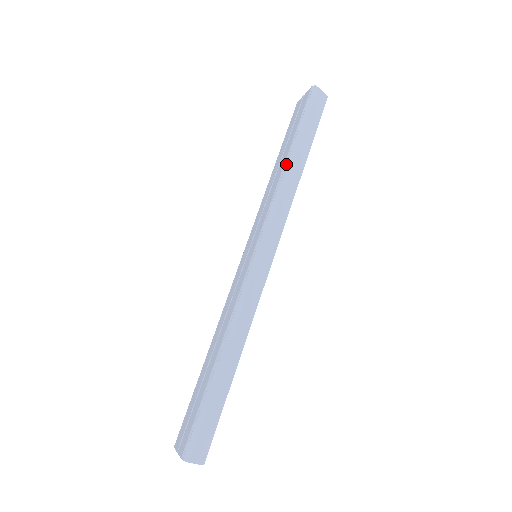
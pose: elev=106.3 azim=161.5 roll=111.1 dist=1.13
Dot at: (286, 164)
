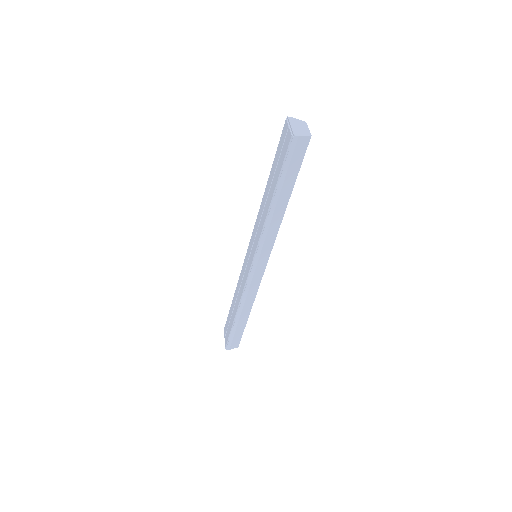
Dot at: (270, 210)
